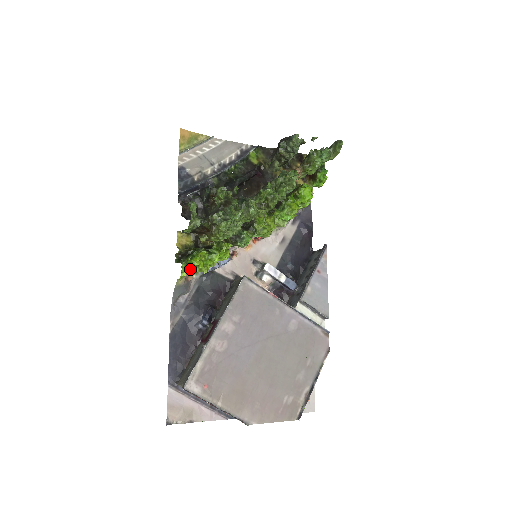
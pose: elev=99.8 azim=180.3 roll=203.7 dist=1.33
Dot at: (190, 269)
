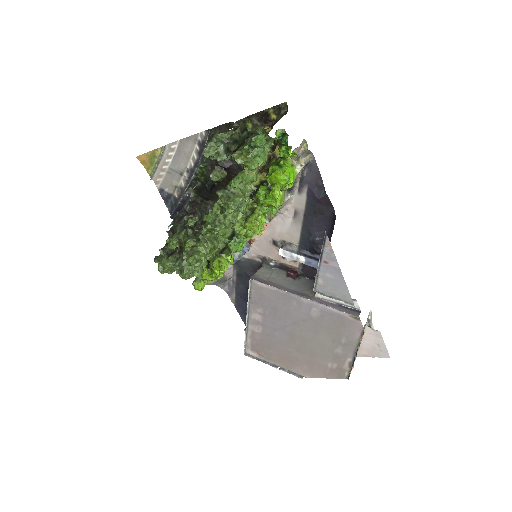
Dot at: occluded
